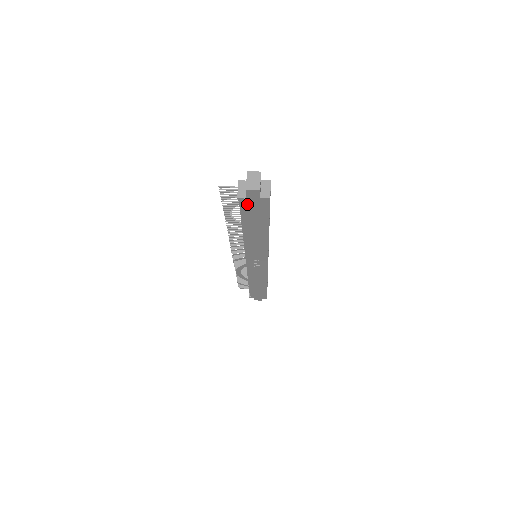
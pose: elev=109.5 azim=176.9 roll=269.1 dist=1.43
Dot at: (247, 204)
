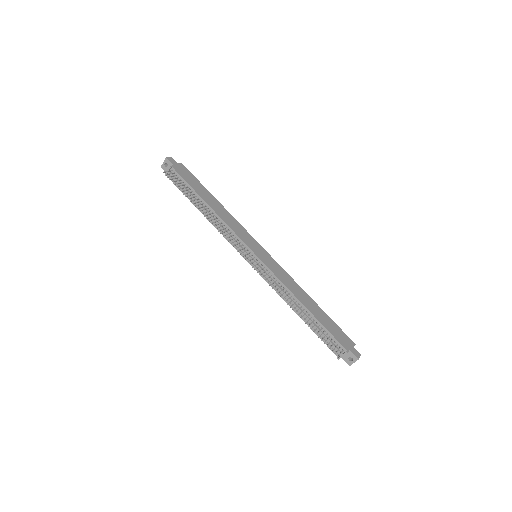
Dot at: (335, 350)
